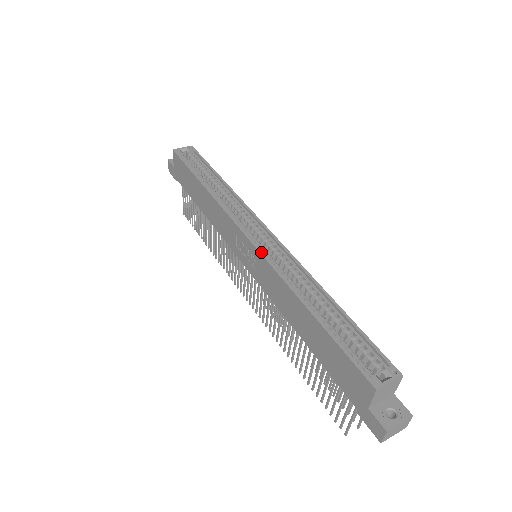
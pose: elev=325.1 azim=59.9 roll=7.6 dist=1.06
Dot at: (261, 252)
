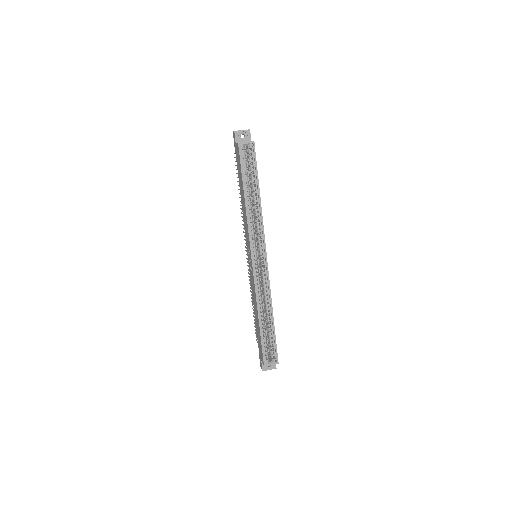
Dot at: (254, 276)
